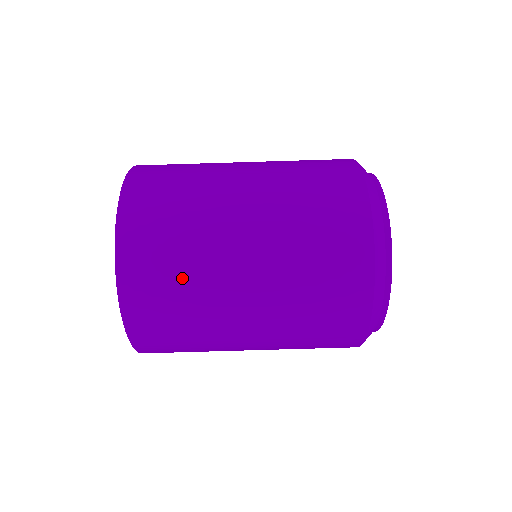
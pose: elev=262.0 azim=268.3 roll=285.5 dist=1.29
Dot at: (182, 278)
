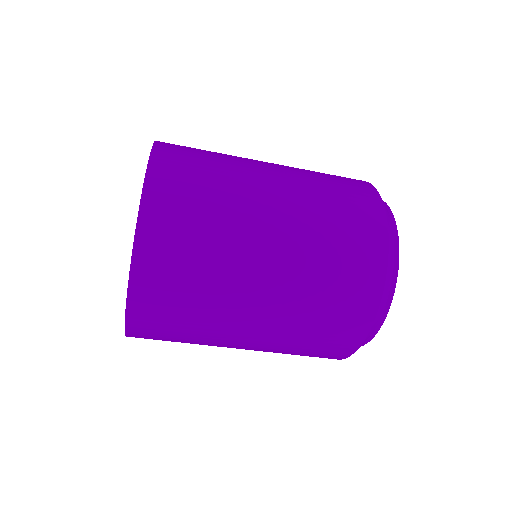
Dot at: (187, 338)
